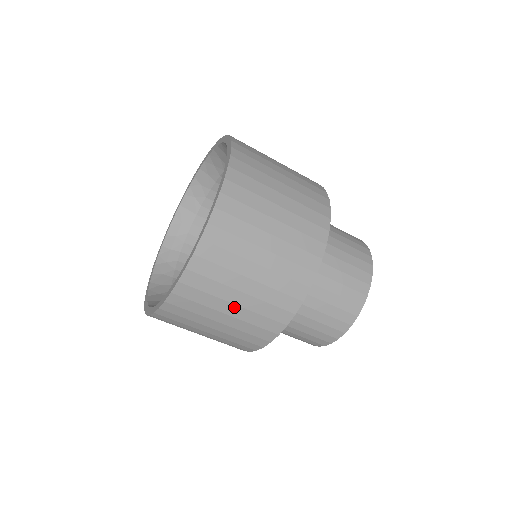
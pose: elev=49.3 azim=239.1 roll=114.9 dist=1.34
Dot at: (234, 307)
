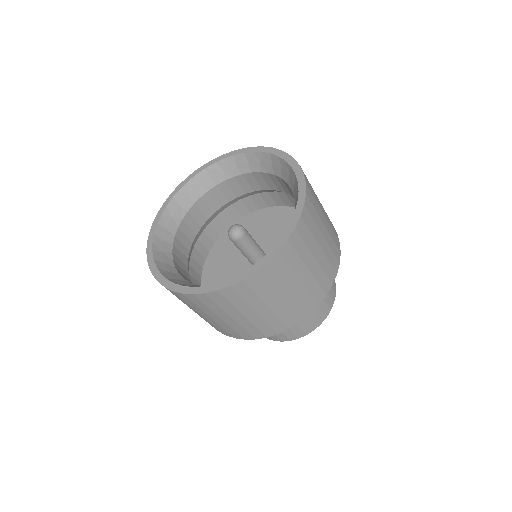
Dot at: (242, 317)
